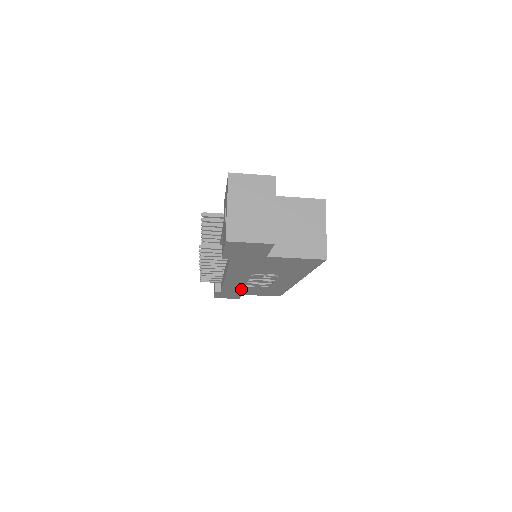
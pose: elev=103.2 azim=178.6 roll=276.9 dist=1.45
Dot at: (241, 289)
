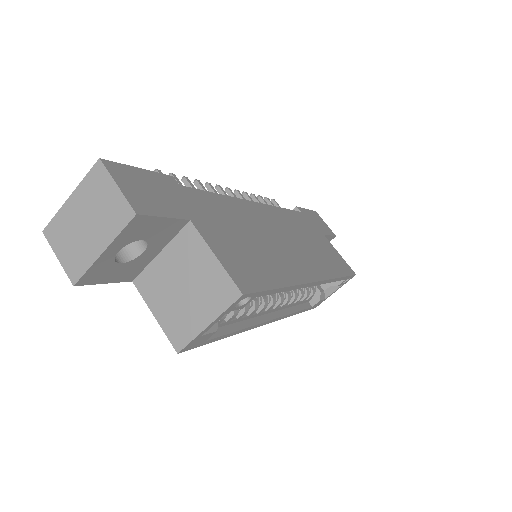
Dot at: occluded
